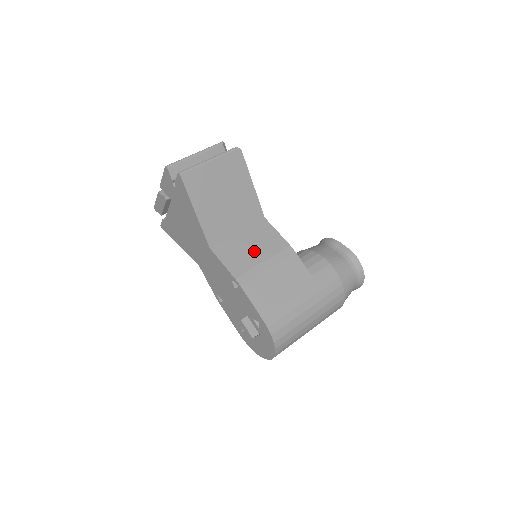
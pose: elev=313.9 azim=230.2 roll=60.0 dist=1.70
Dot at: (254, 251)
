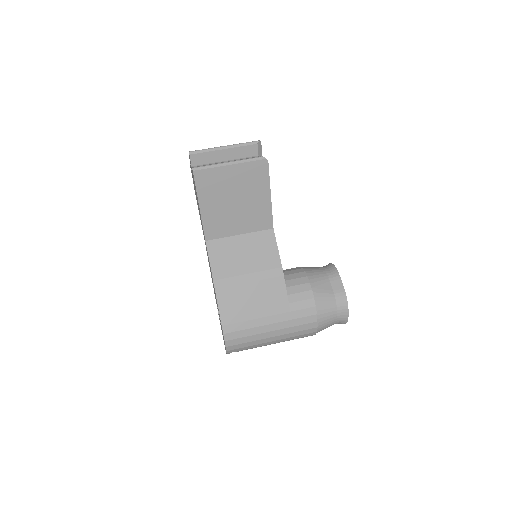
Dot at: (244, 260)
